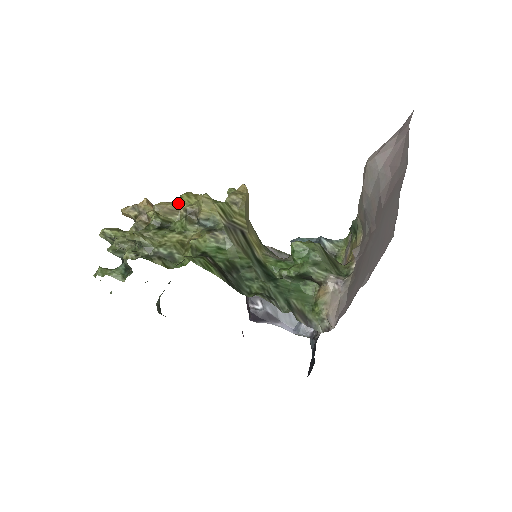
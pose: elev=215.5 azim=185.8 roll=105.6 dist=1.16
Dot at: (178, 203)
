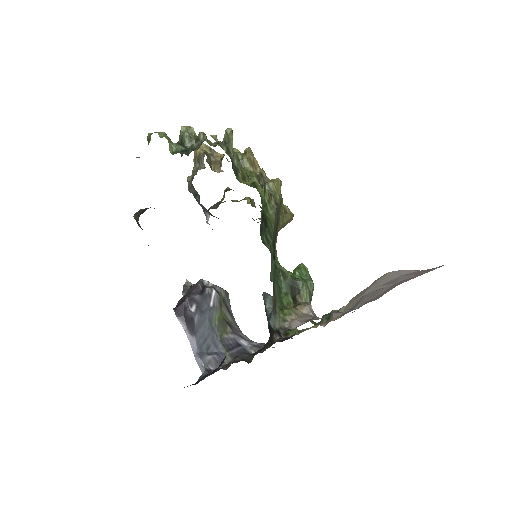
Dot at: (259, 167)
